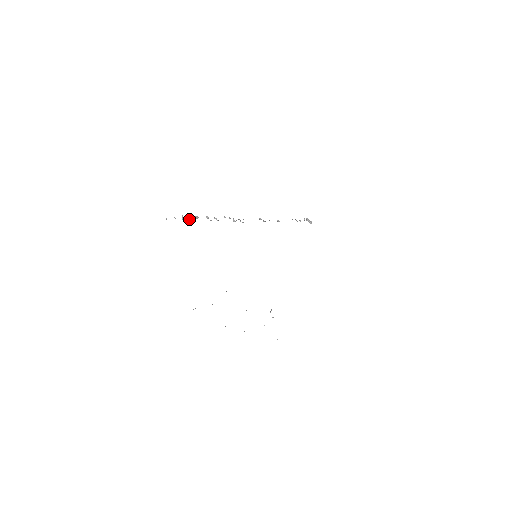
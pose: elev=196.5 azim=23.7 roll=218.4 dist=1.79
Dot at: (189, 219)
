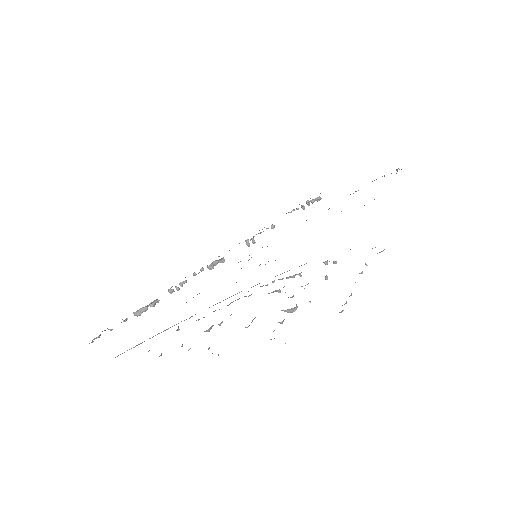
Dot at: (144, 308)
